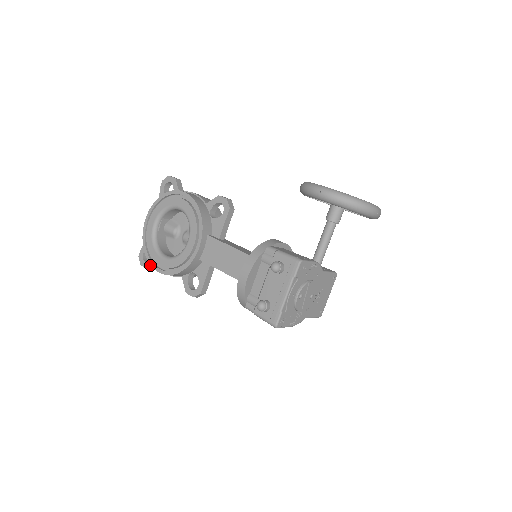
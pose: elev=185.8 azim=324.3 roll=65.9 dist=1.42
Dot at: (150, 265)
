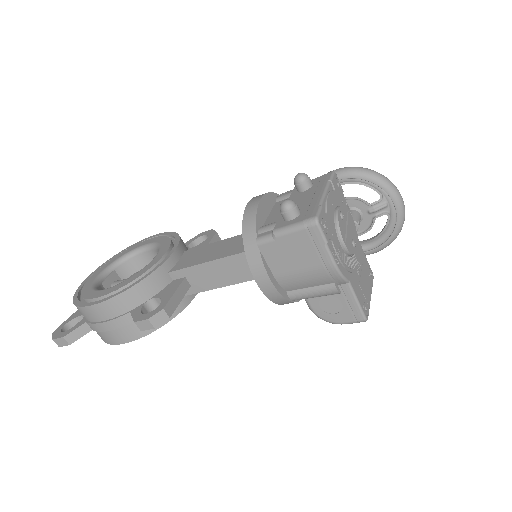
Dot at: (72, 330)
